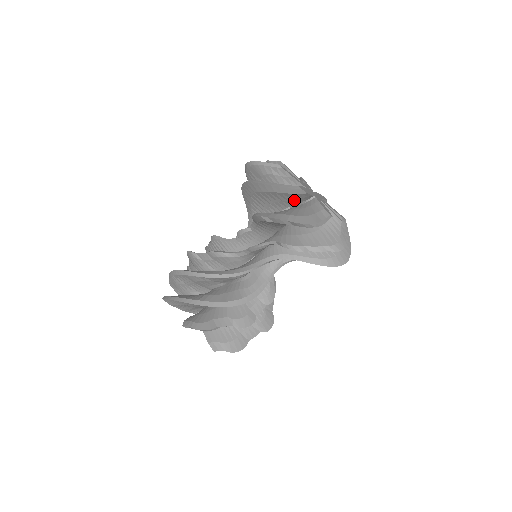
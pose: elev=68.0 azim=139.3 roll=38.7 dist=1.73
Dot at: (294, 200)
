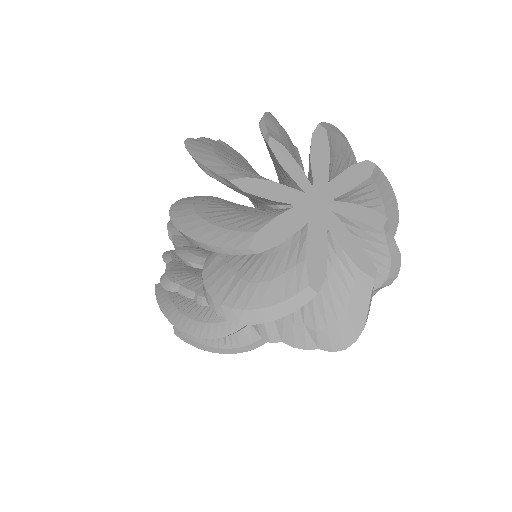
Dot at: occluded
